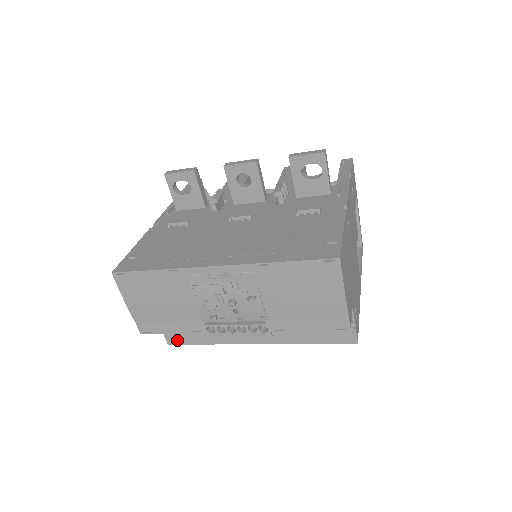
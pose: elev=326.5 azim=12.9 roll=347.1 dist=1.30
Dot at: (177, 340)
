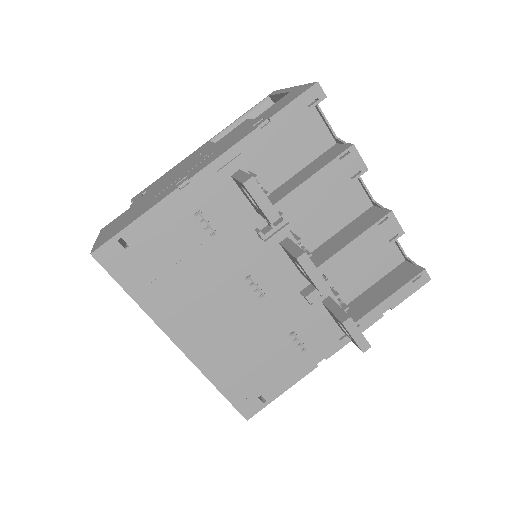
Dot at: occluded
